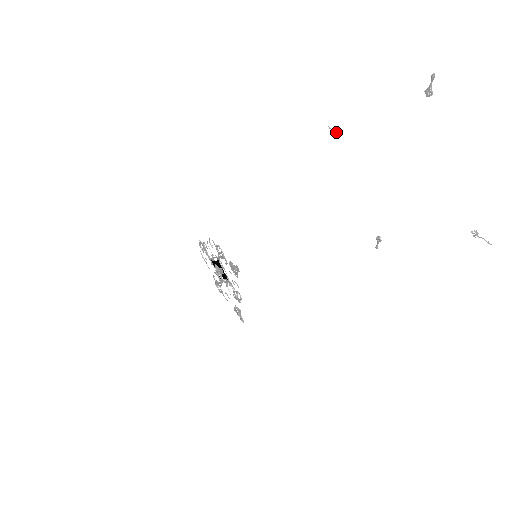
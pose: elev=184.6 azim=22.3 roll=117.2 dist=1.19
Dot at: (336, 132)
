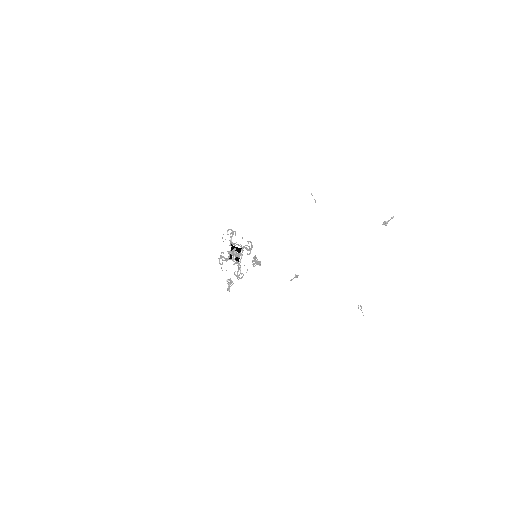
Dot at: occluded
